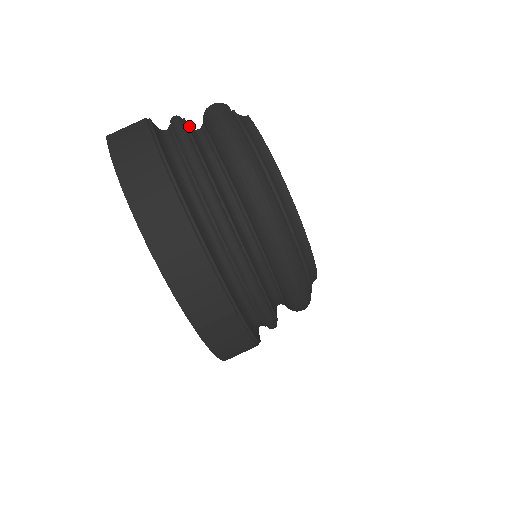
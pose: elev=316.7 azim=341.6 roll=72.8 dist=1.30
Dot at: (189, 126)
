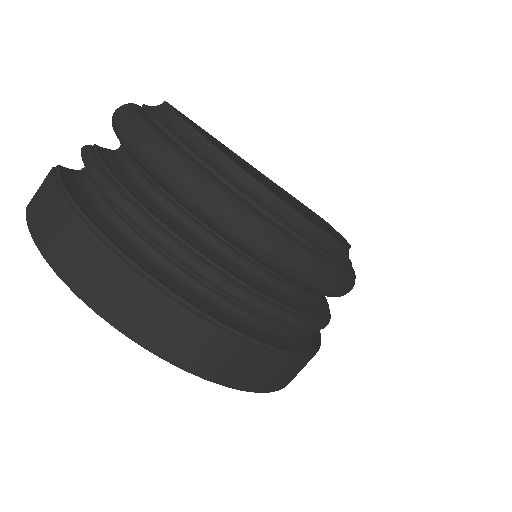
Dot at: (104, 150)
